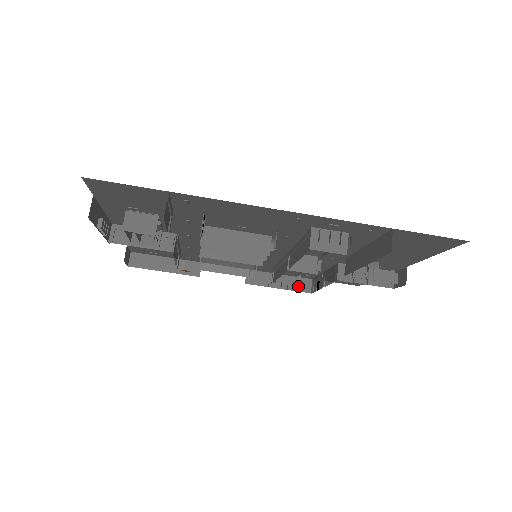
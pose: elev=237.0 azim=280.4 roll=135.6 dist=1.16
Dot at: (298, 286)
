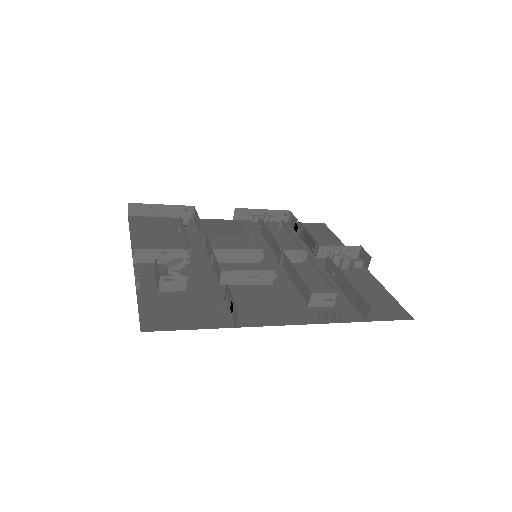
Dot at: (278, 217)
